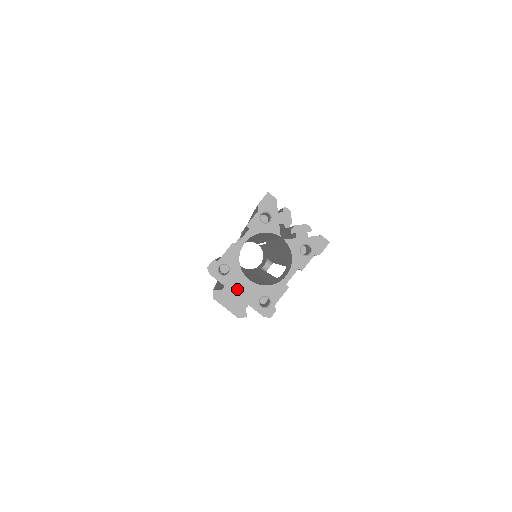
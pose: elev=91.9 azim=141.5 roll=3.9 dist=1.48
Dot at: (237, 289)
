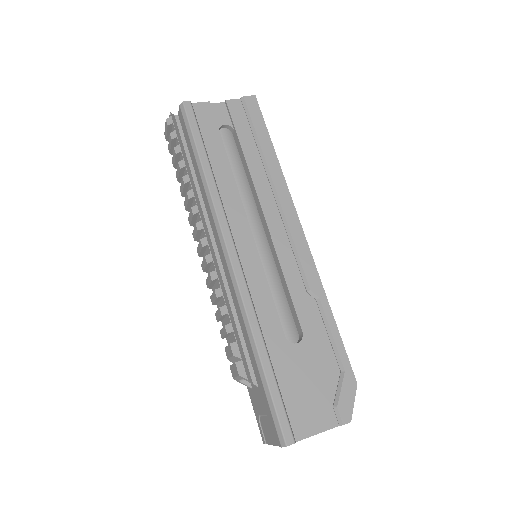
Dot at: occluded
